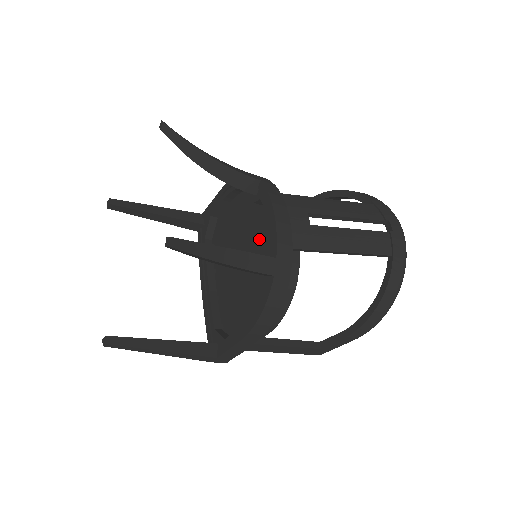
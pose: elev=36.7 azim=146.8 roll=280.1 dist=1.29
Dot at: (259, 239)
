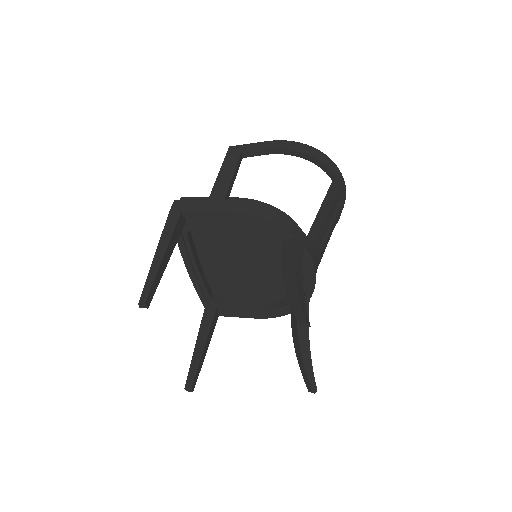
Dot at: (278, 266)
